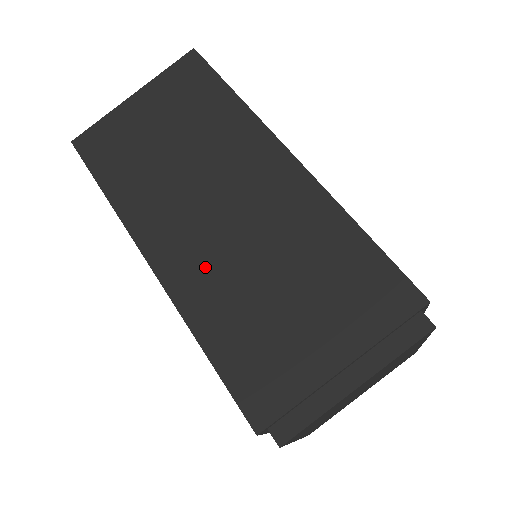
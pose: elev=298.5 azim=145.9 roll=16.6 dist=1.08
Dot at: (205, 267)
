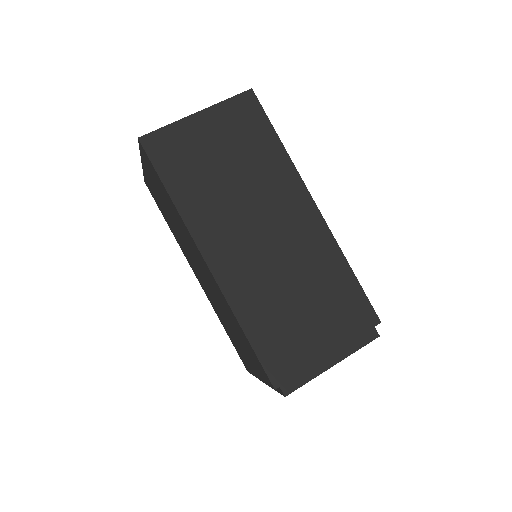
Dot at: (249, 275)
